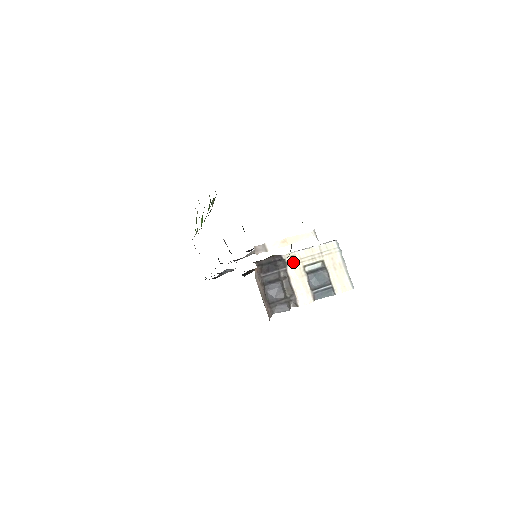
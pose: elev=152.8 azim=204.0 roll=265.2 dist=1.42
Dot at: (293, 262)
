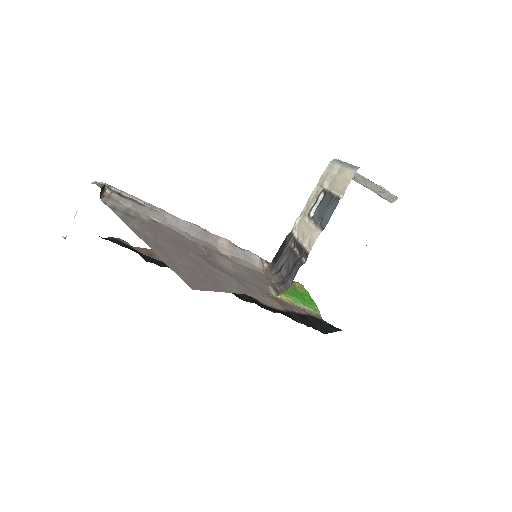
Dot at: (298, 225)
